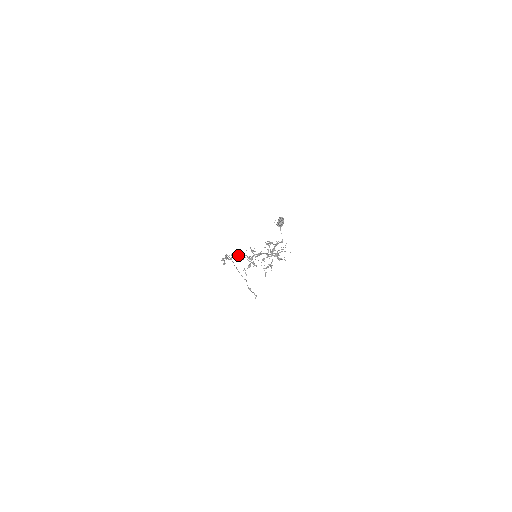
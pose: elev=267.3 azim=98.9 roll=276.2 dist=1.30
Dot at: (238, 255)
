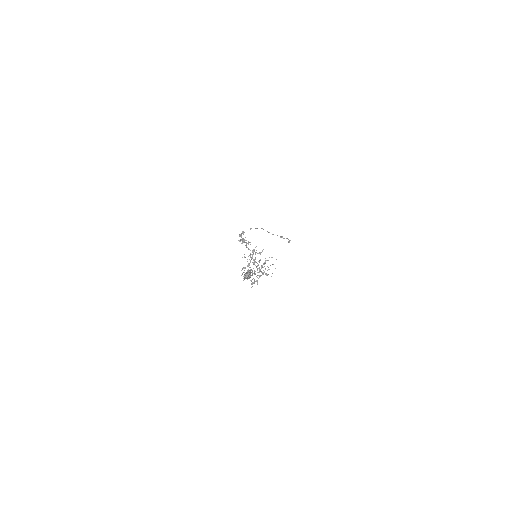
Dot at: (246, 245)
